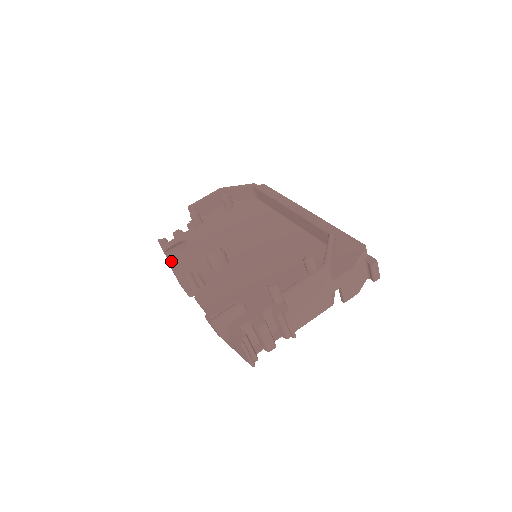
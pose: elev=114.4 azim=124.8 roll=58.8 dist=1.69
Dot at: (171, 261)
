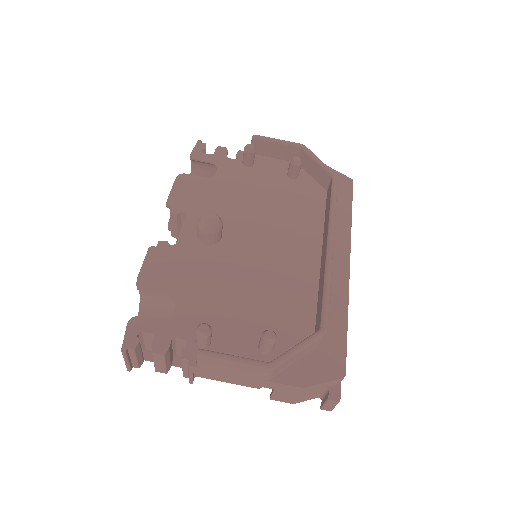
Dot at: (180, 179)
